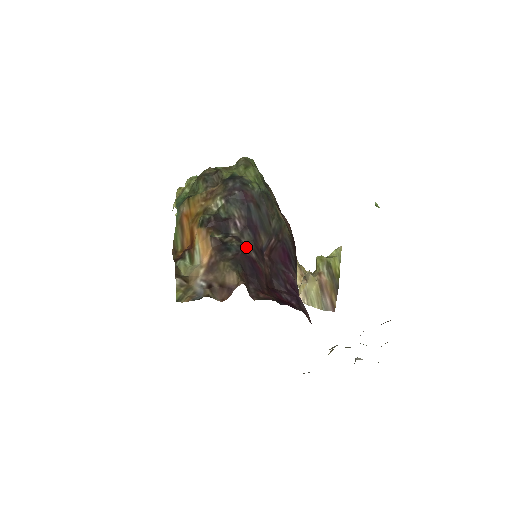
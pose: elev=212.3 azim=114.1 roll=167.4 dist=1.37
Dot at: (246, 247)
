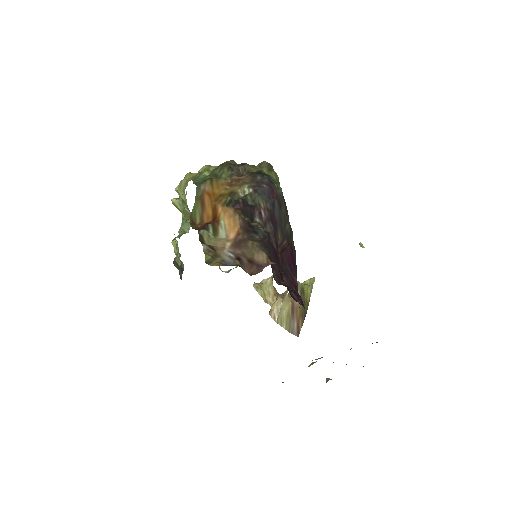
Dot at: (271, 236)
